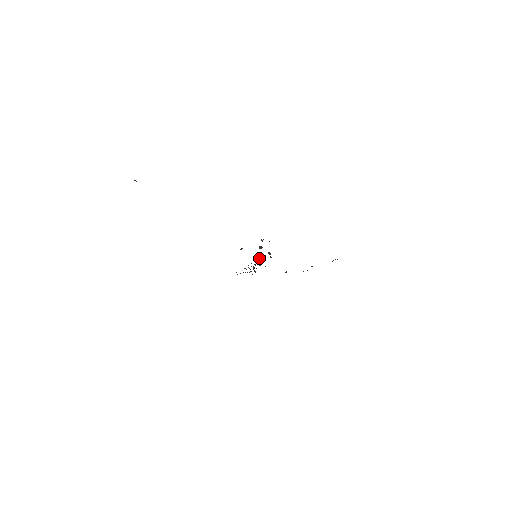
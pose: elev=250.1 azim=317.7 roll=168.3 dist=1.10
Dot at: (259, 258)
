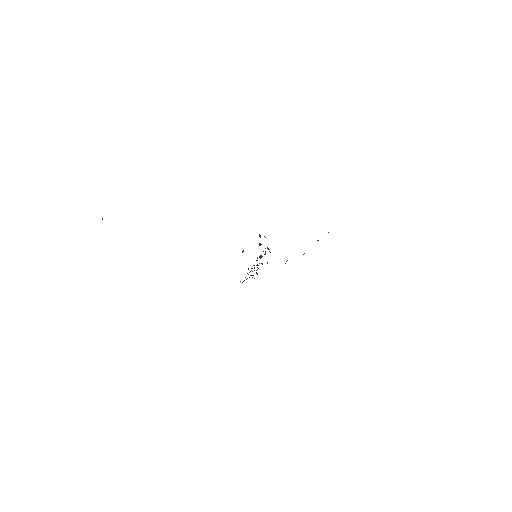
Dot at: (260, 256)
